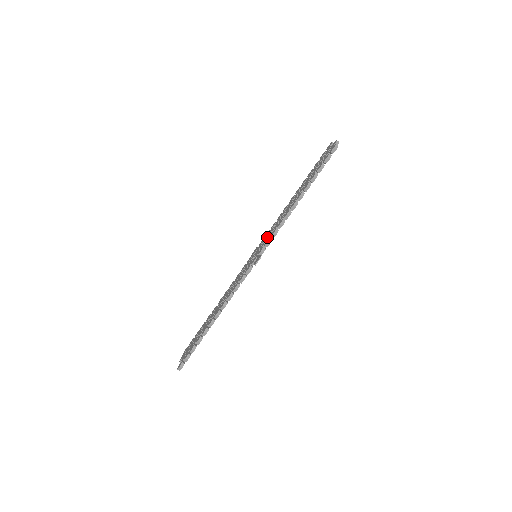
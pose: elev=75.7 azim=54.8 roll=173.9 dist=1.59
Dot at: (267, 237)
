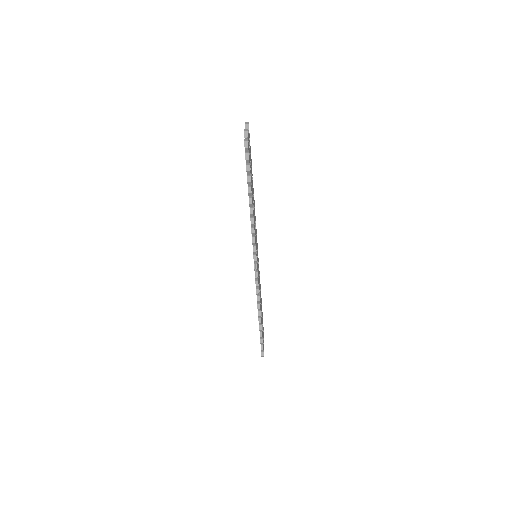
Dot at: occluded
